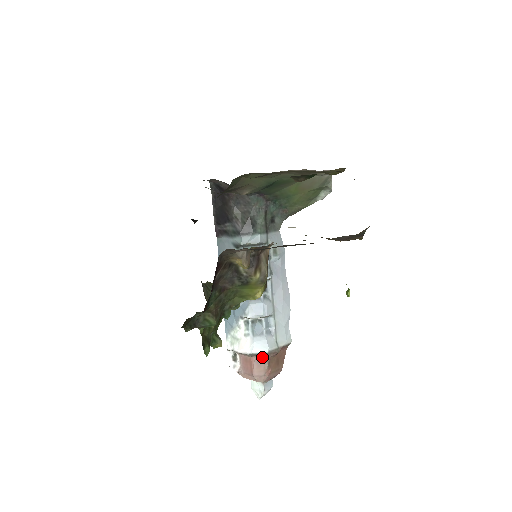
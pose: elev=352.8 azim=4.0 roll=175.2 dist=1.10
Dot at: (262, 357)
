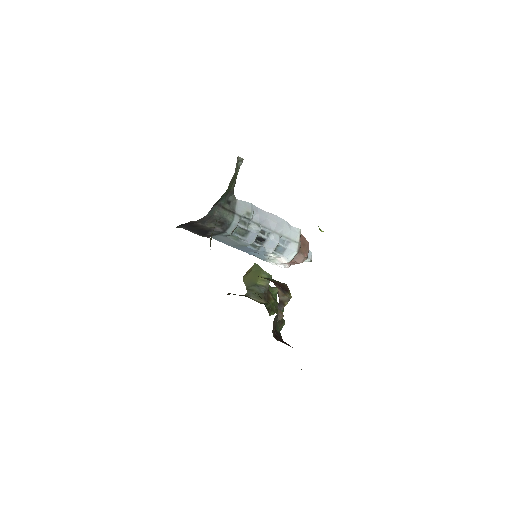
Dot at: (296, 256)
